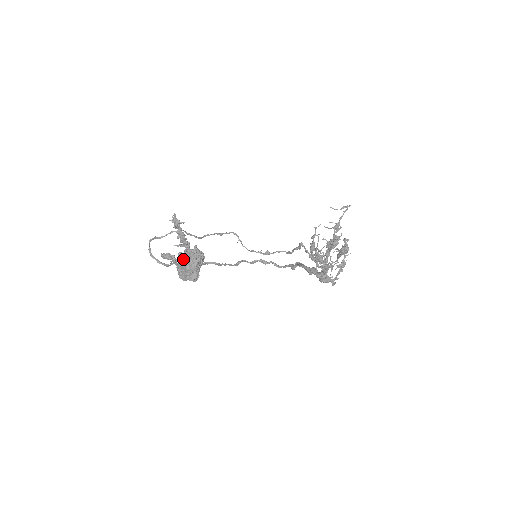
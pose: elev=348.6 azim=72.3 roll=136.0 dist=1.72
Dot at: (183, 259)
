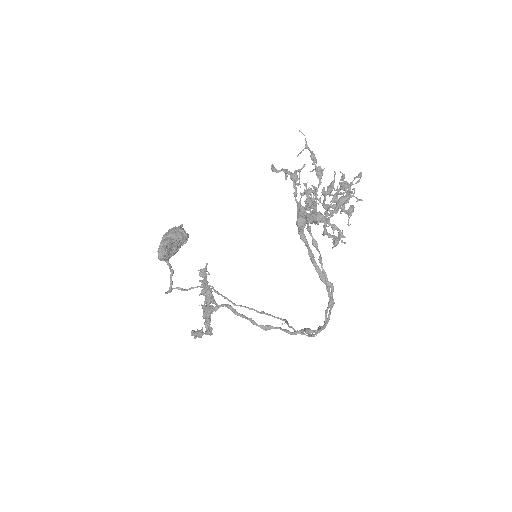
Dot at: occluded
